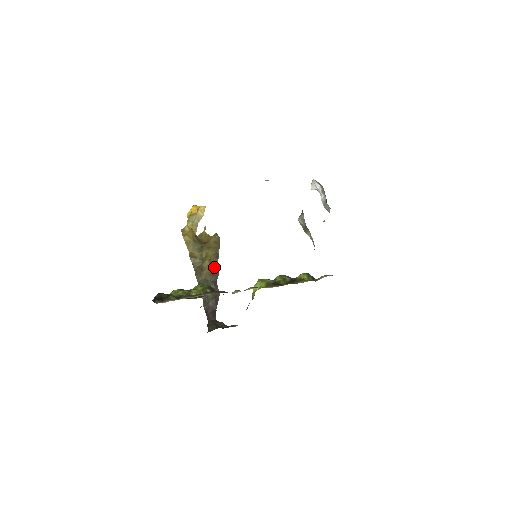
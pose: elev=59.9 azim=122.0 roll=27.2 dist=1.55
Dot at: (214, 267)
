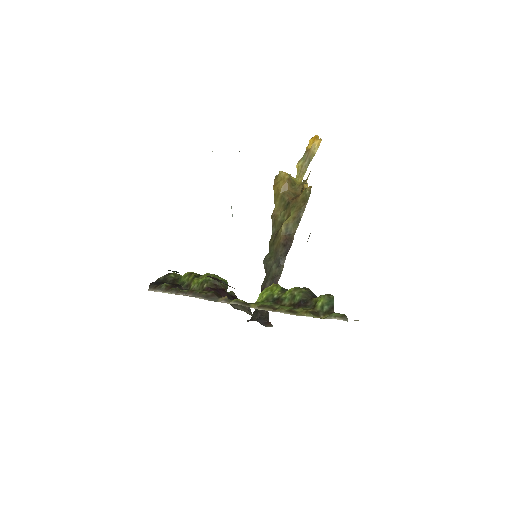
Dot at: (289, 235)
